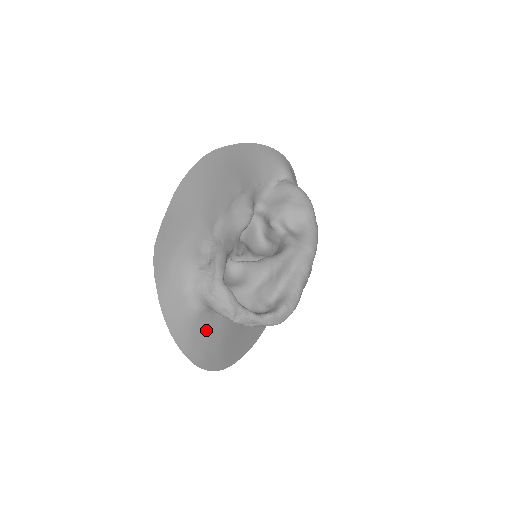
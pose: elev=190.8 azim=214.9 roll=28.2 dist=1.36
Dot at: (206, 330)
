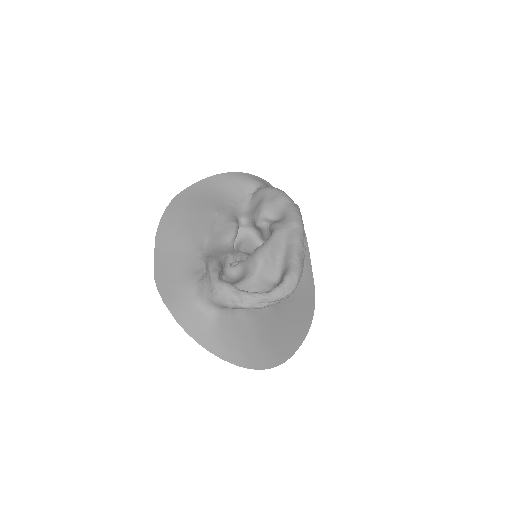
Dot at: (234, 331)
